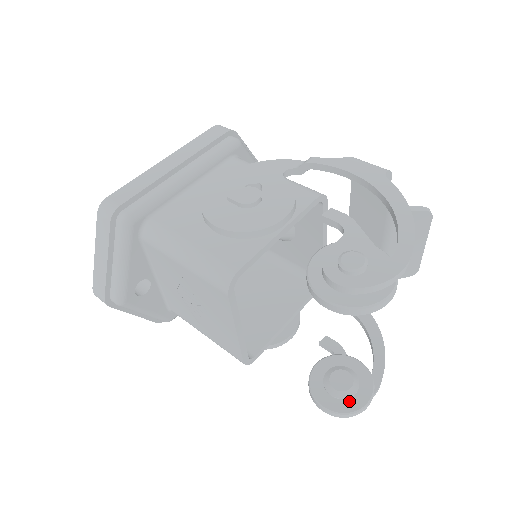
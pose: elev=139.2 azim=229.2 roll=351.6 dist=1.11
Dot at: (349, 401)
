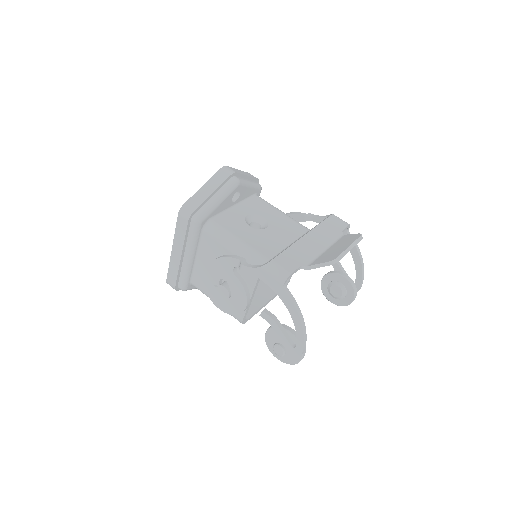
Dot at: (343, 300)
